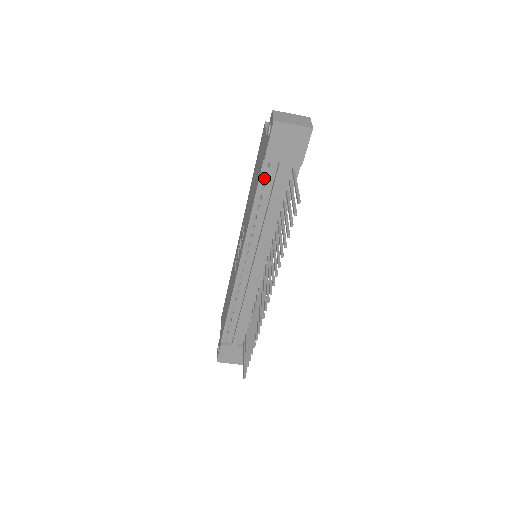
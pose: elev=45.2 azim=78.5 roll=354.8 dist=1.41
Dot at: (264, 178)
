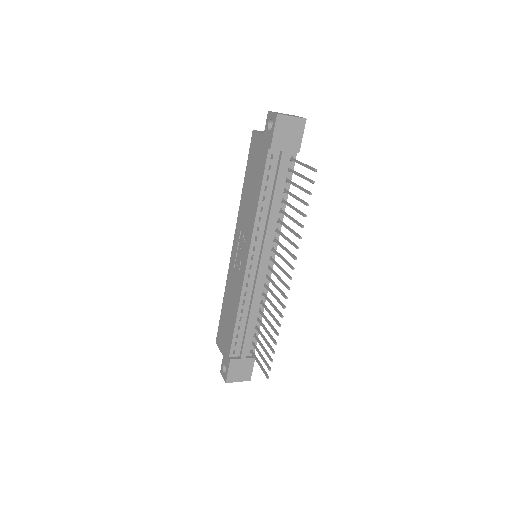
Dot at: (268, 169)
